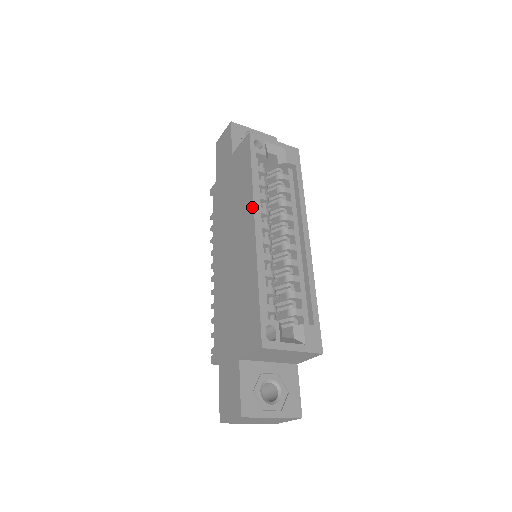
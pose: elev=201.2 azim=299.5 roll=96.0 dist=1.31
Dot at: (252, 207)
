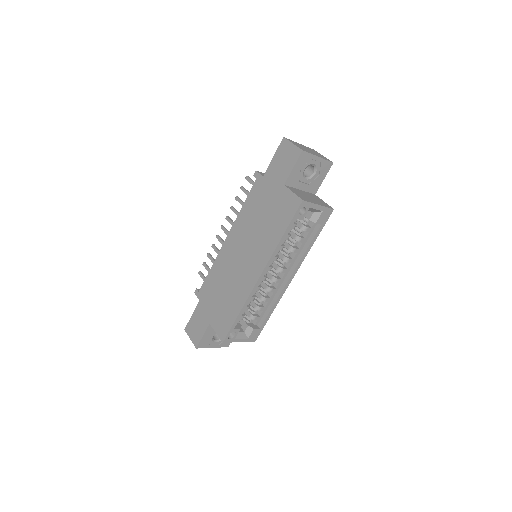
Dot at: (267, 261)
